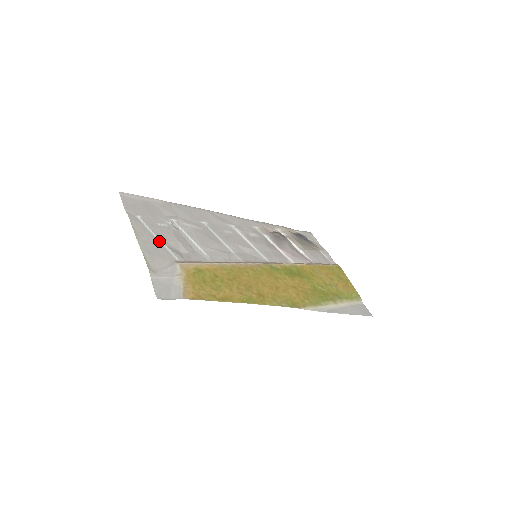
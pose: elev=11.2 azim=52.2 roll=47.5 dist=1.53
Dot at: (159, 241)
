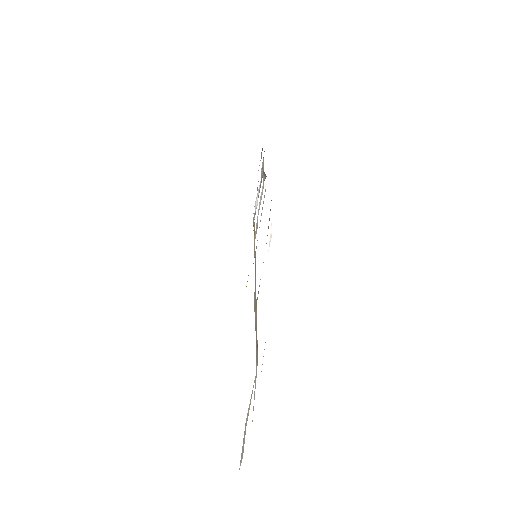
Dot at: occluded
